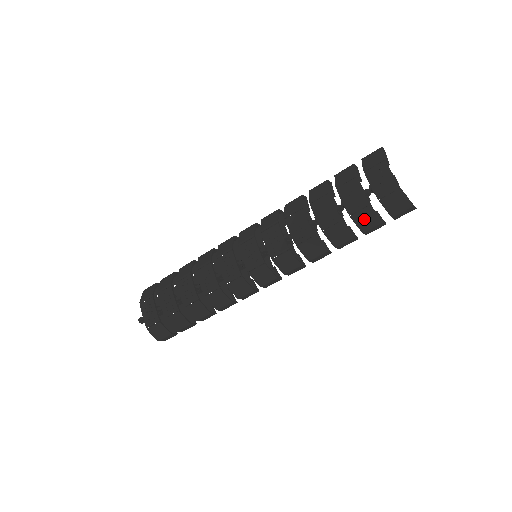
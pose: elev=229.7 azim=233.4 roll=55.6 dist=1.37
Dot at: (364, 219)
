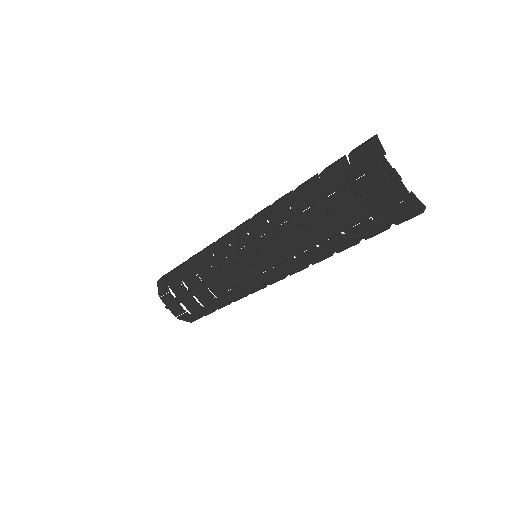
Dot at: (365, 231)
